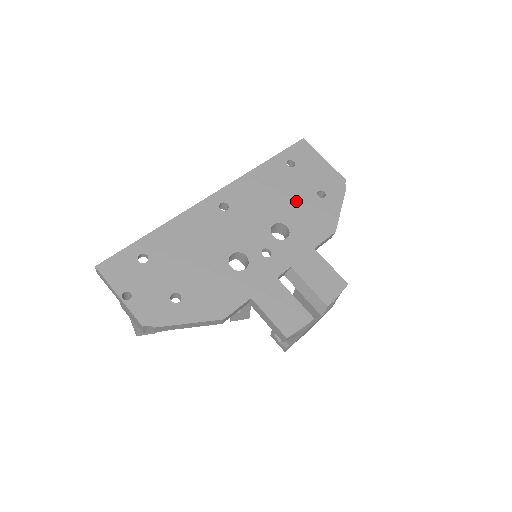
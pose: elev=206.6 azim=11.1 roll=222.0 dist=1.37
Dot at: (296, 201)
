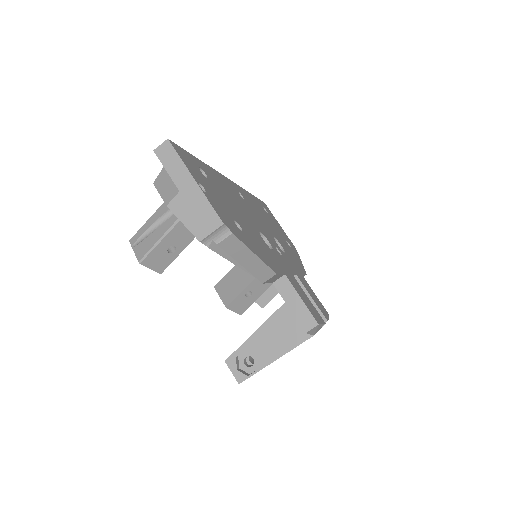
Dot at: (279, 235)
